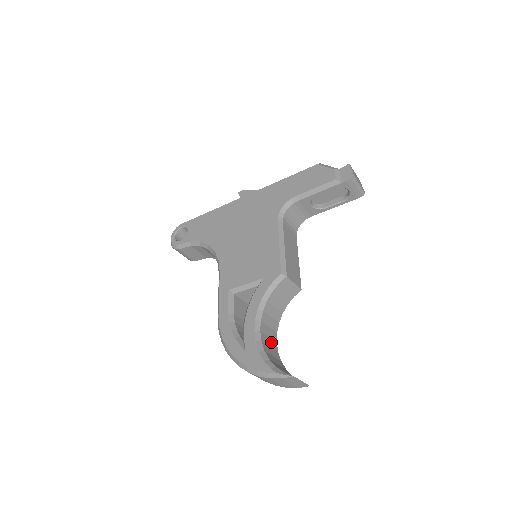
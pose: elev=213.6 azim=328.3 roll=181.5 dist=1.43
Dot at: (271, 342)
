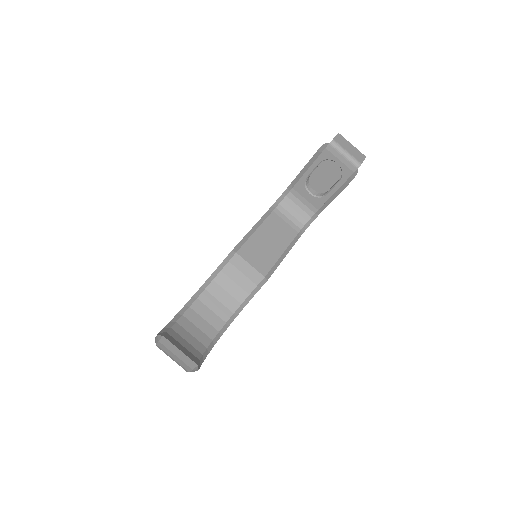
Dot at: (205, 325)
